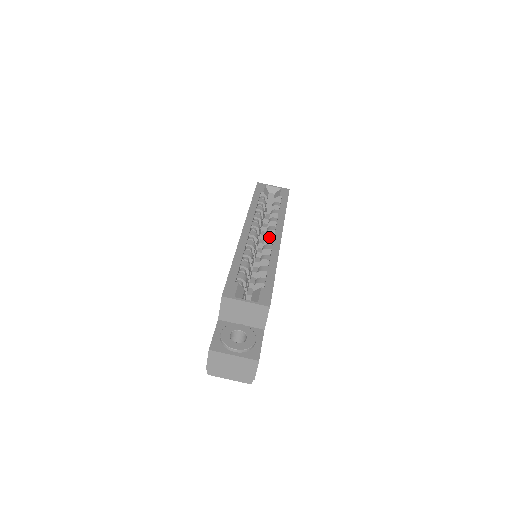
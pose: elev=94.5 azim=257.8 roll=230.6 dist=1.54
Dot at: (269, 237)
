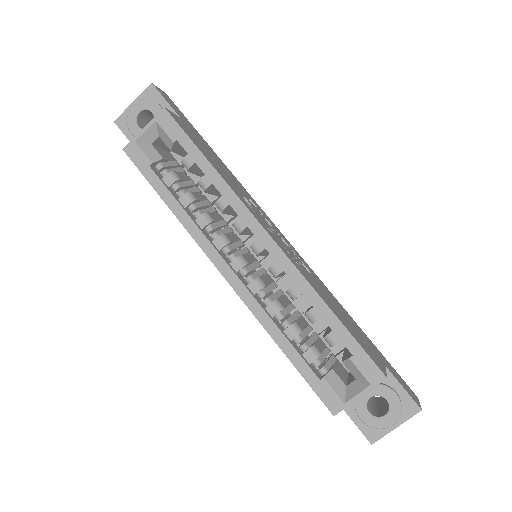
Dot at: (257, 250)
